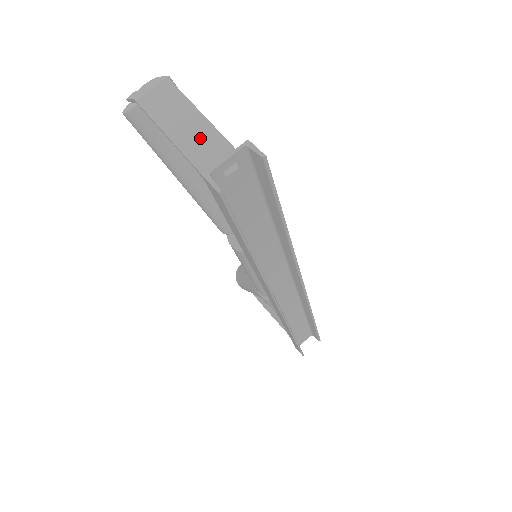
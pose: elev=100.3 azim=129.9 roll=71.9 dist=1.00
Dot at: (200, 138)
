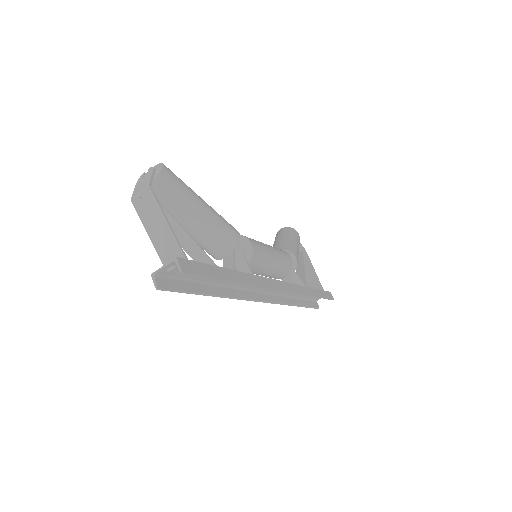
Dot at: (163, 236)
